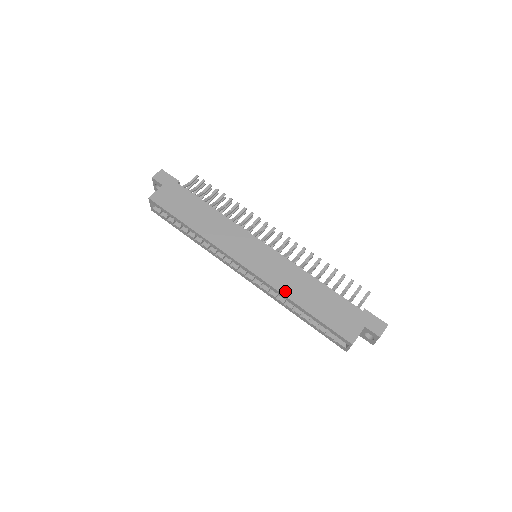
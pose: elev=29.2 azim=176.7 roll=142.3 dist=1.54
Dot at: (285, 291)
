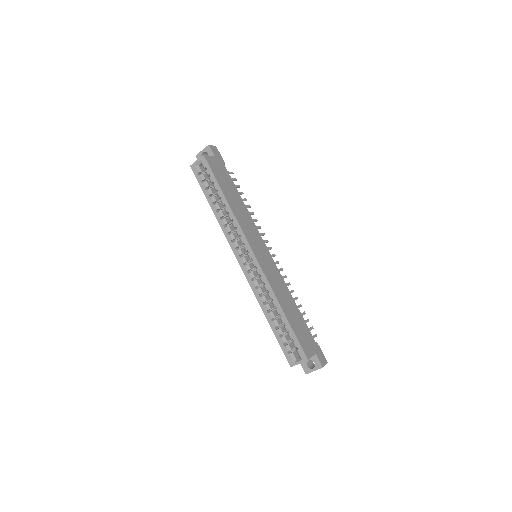
Dot at: (276, 292)
